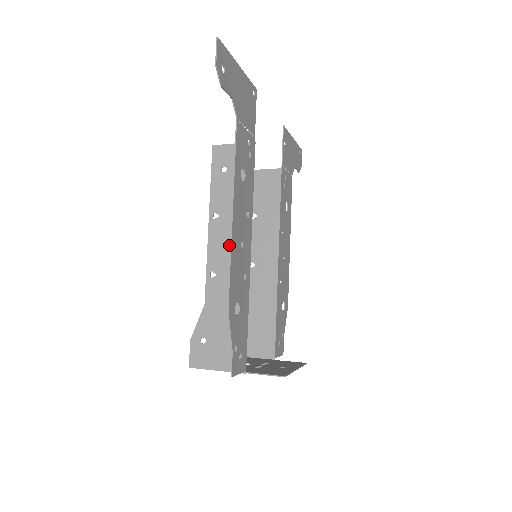
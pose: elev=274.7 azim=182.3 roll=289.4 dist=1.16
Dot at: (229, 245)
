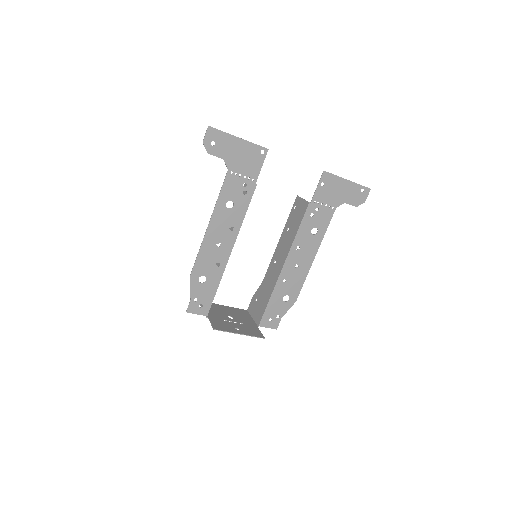
Dot at: occluded
